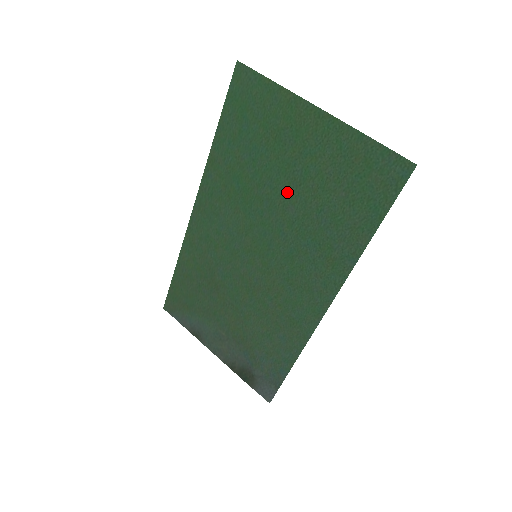
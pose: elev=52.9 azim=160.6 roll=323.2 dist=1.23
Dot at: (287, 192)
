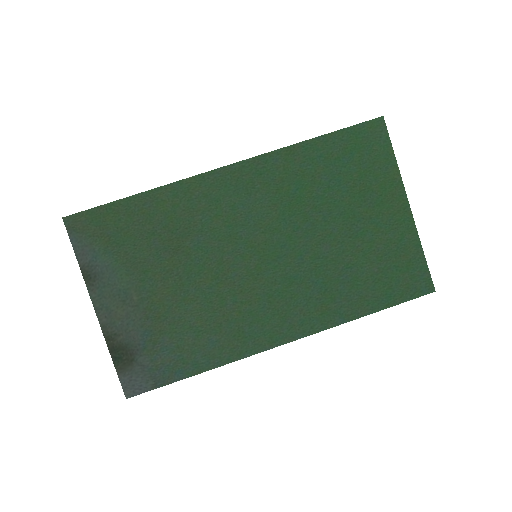
Dot at: (335, 233)
